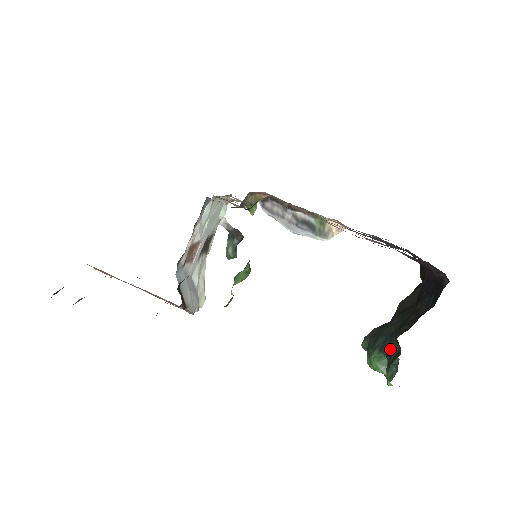
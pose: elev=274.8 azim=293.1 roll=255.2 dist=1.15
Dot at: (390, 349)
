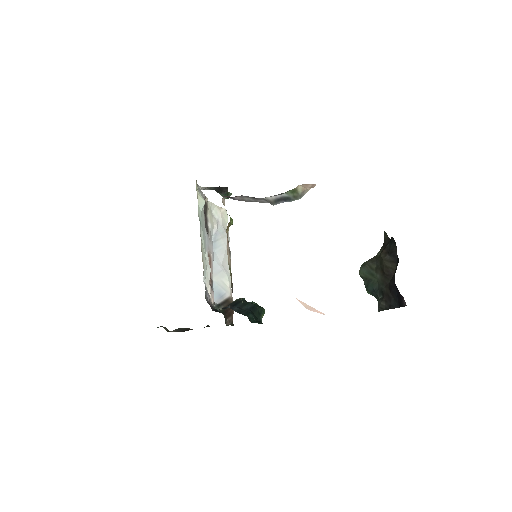
Dot at: (377, 298)
